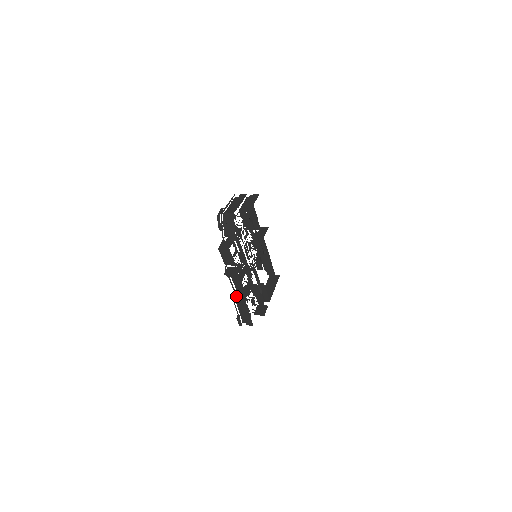
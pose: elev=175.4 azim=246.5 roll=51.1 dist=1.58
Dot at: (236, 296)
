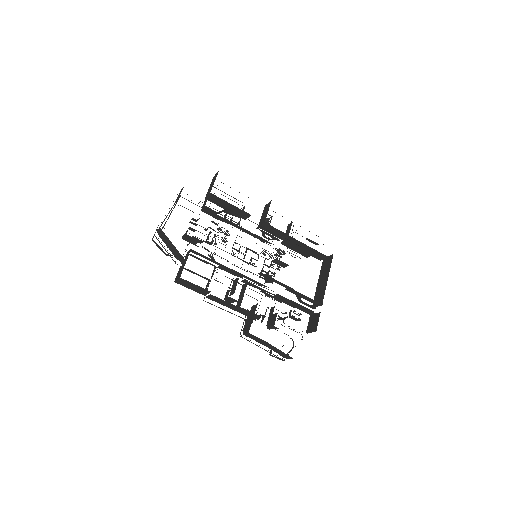
Dot at: (243, 329)
